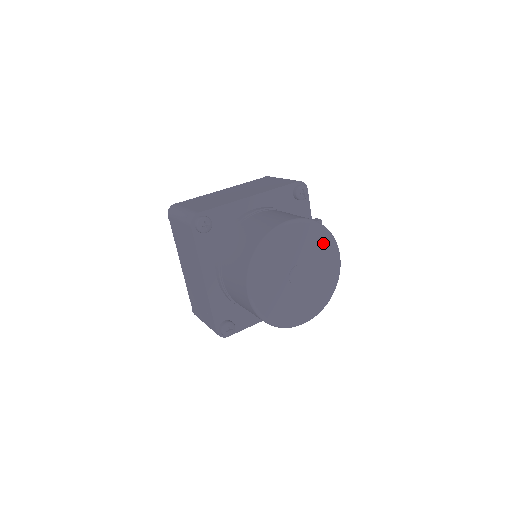
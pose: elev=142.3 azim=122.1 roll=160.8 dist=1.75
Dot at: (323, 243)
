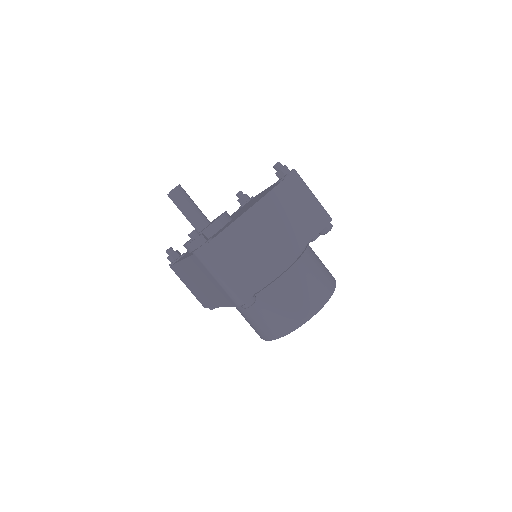
Dot at: occluded
